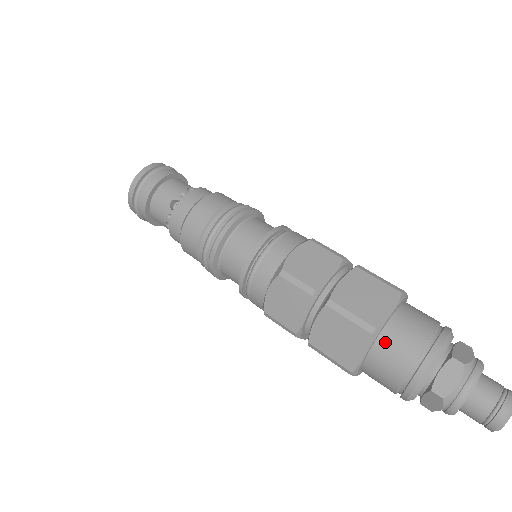
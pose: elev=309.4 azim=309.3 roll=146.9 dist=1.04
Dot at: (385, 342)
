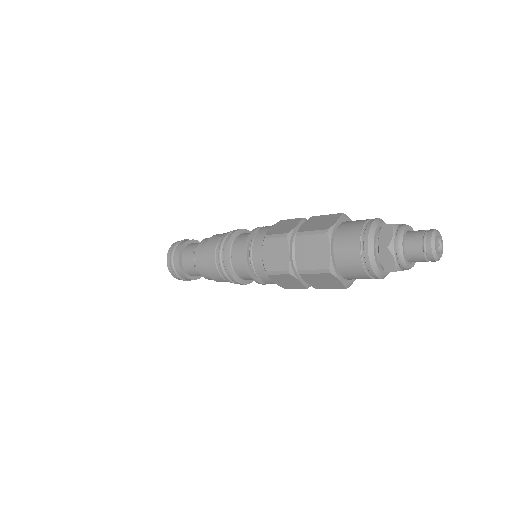
Dot at: (350, 221)
